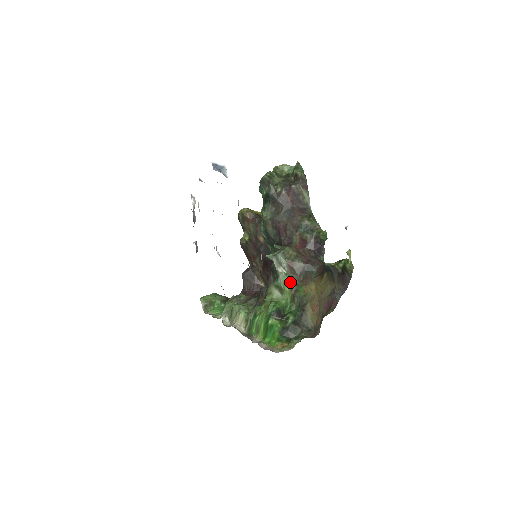
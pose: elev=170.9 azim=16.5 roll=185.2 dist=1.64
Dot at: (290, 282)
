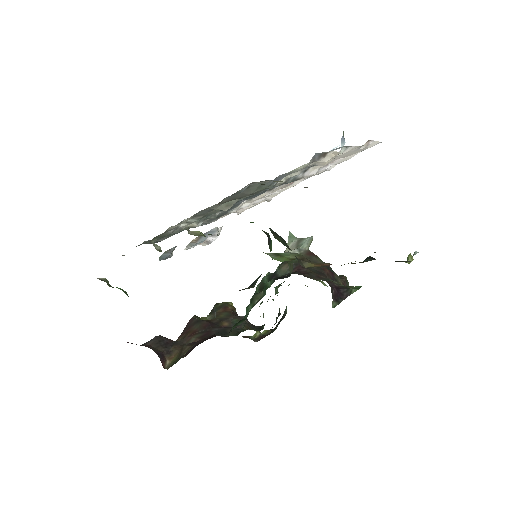
Dot at: occluded
